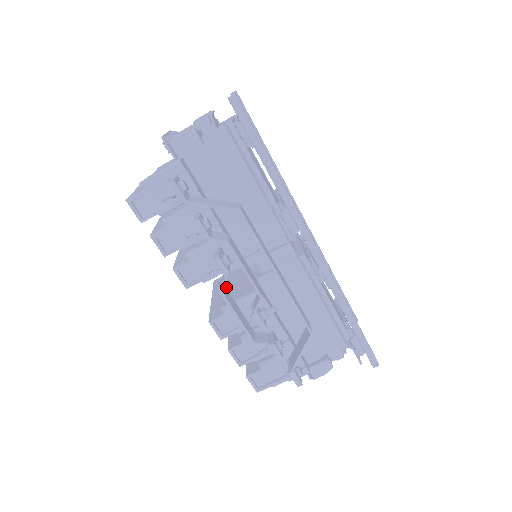
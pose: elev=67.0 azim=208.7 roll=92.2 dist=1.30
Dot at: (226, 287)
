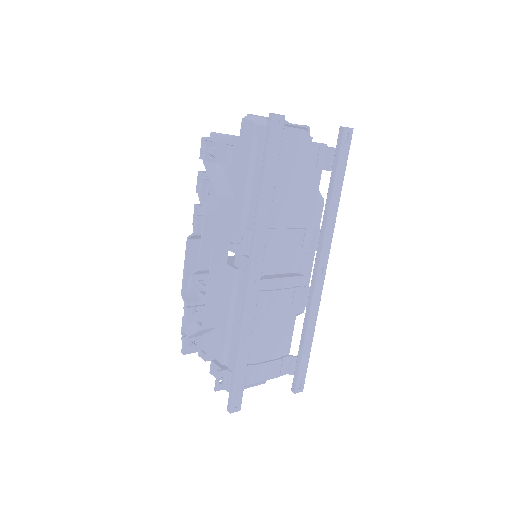
Dot at: (234, 258)
